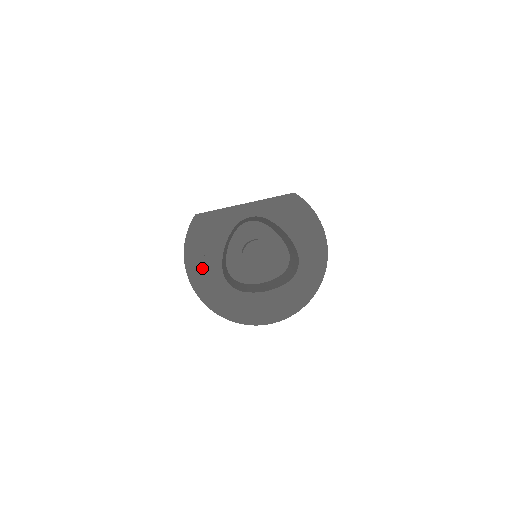
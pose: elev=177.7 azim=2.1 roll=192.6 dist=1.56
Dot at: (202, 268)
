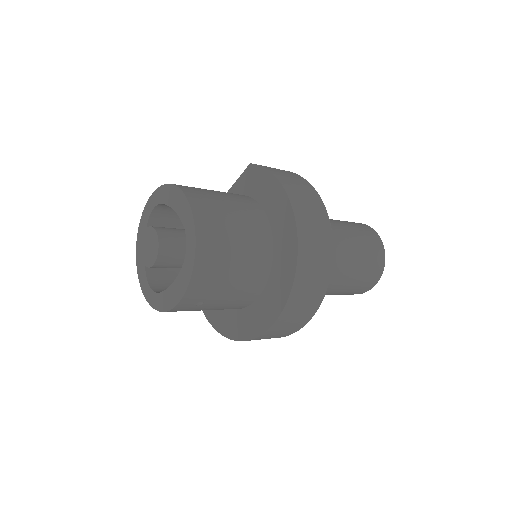
Dot at: occluded
